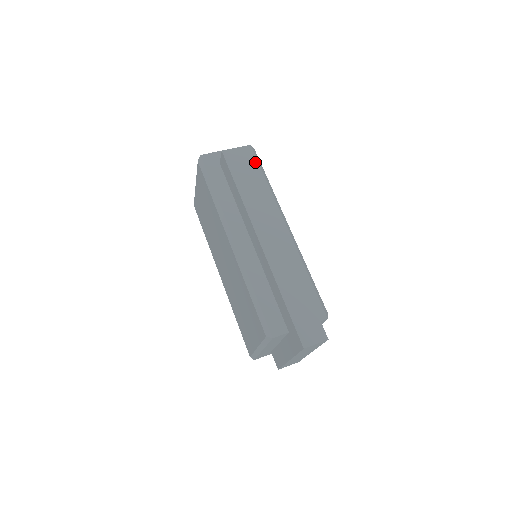
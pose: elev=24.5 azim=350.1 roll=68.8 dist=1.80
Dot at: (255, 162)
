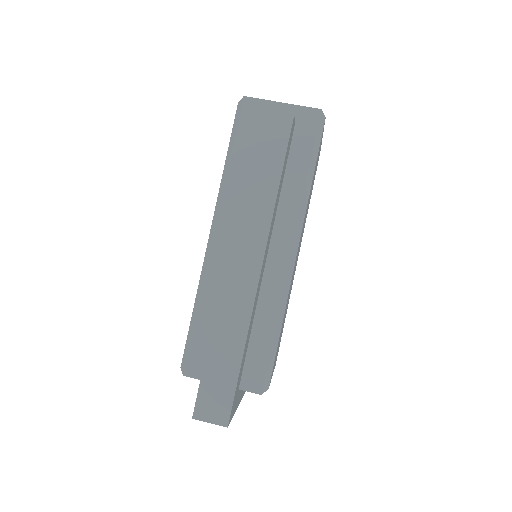
Dot at: (310, 139)
